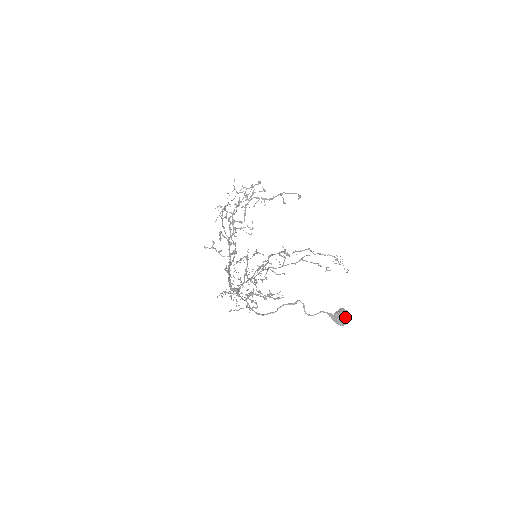
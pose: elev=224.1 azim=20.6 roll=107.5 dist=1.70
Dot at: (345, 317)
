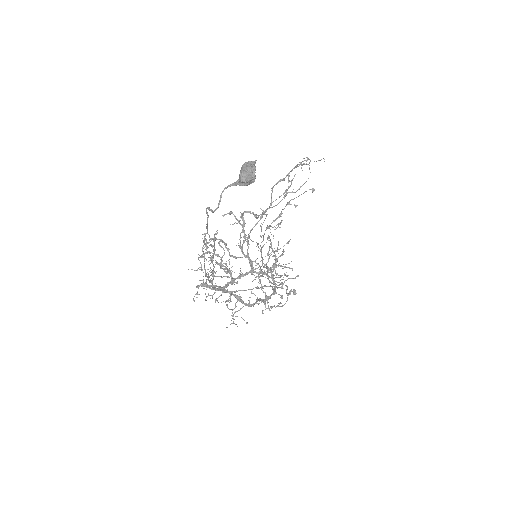
Dot at: (247, 166)
